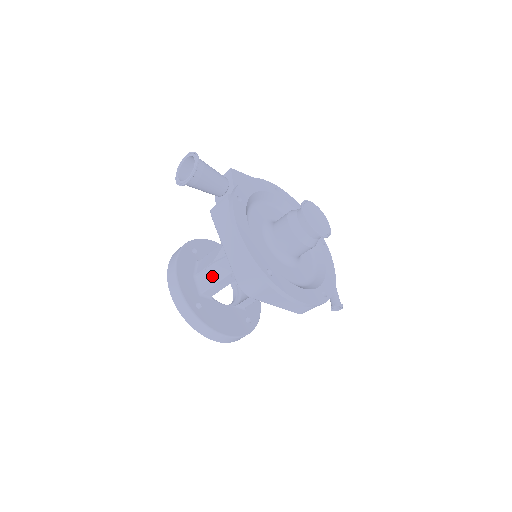
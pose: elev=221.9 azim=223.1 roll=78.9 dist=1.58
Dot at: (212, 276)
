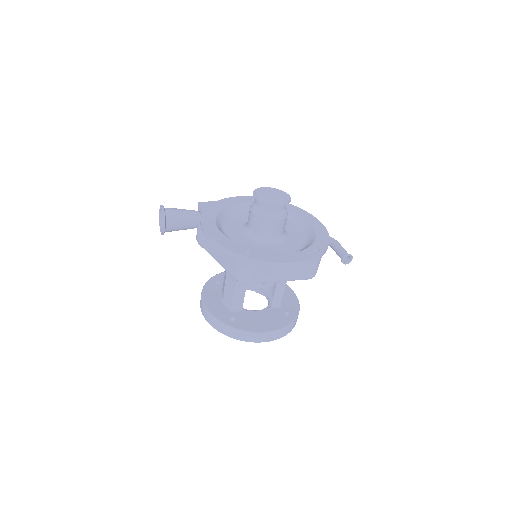
Dot at: (230, 290)
